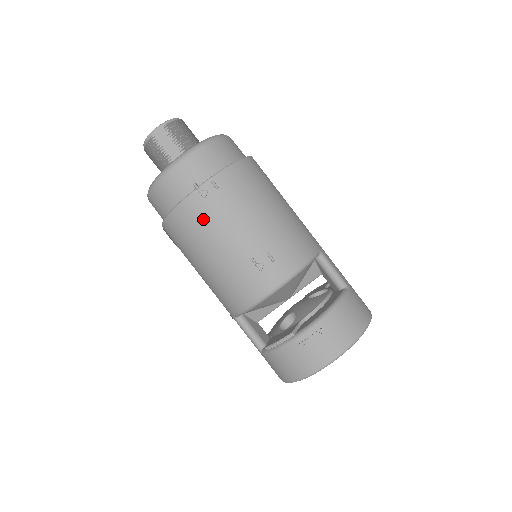
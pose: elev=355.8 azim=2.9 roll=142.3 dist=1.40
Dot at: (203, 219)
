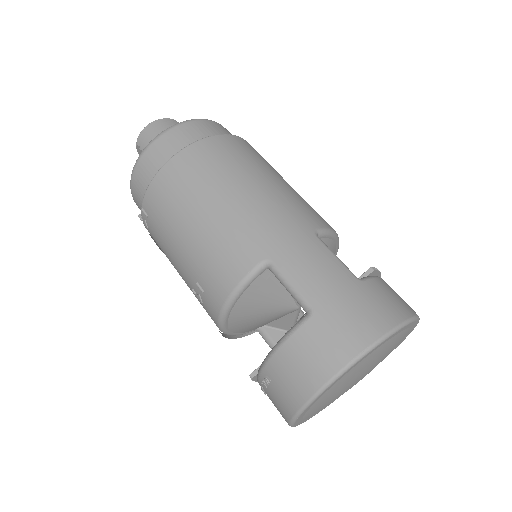
Dot at: occluded
